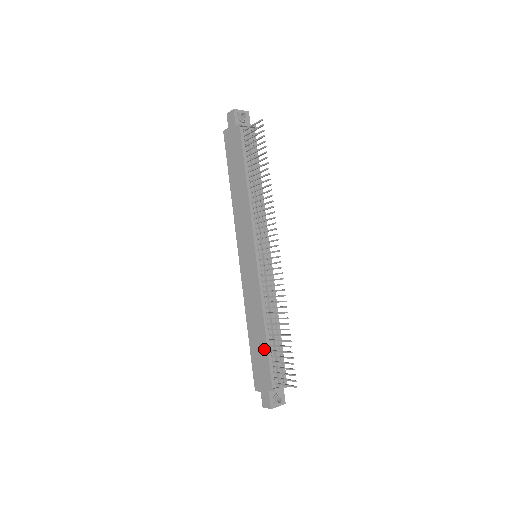
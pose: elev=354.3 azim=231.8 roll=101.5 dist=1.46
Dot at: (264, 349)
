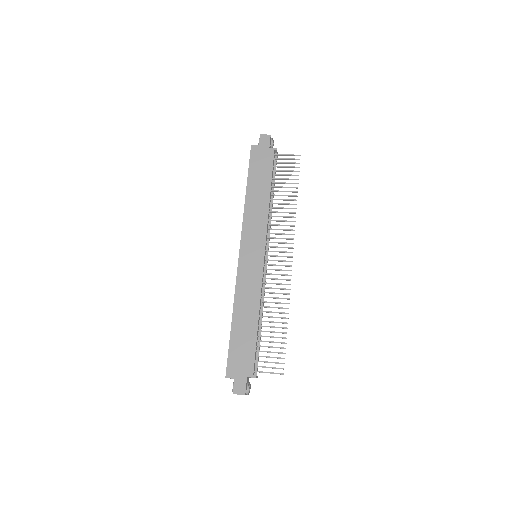
Dot at: (252, 337)
